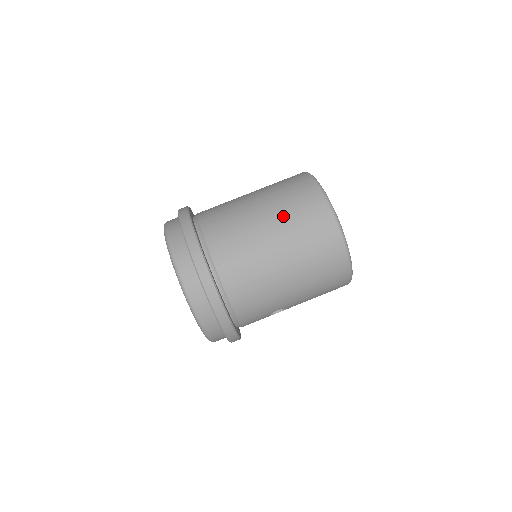
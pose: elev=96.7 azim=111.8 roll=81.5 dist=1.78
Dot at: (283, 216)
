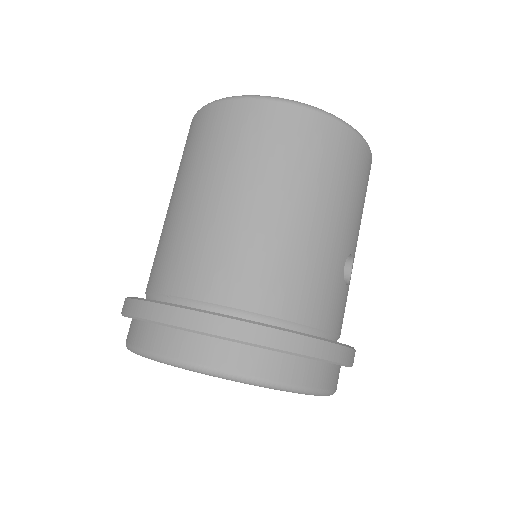
Dot at: (210, 167)
